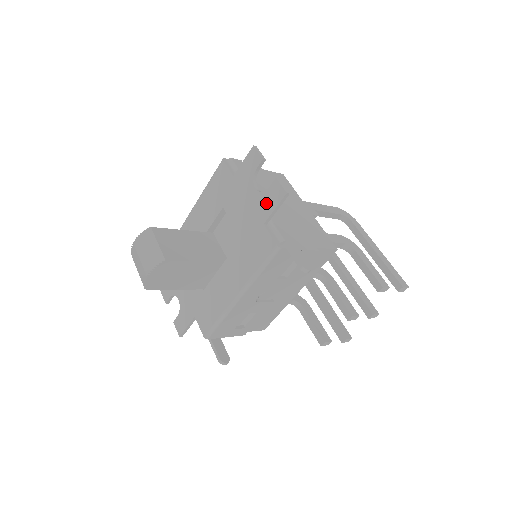
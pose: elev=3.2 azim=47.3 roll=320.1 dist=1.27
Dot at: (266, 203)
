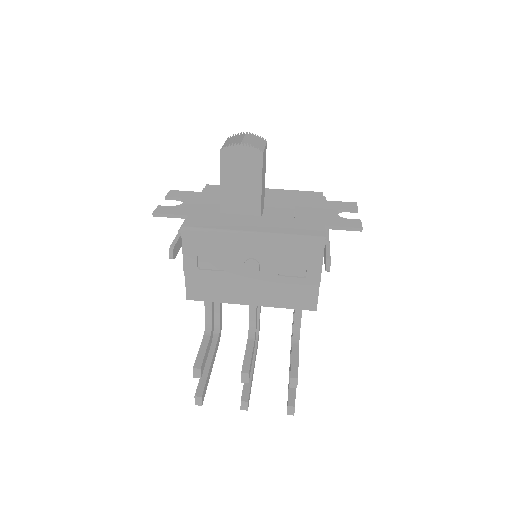
Dot at: (339, 221)
